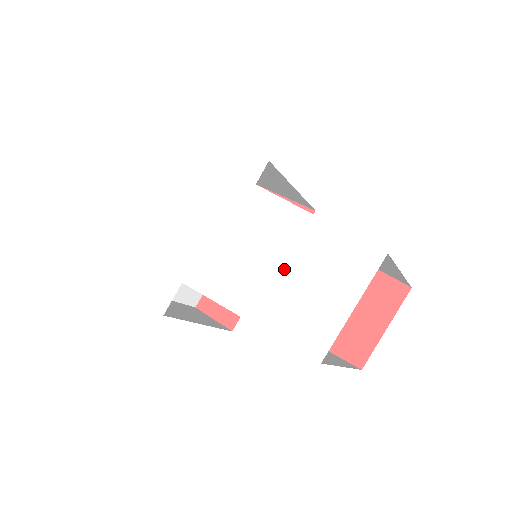
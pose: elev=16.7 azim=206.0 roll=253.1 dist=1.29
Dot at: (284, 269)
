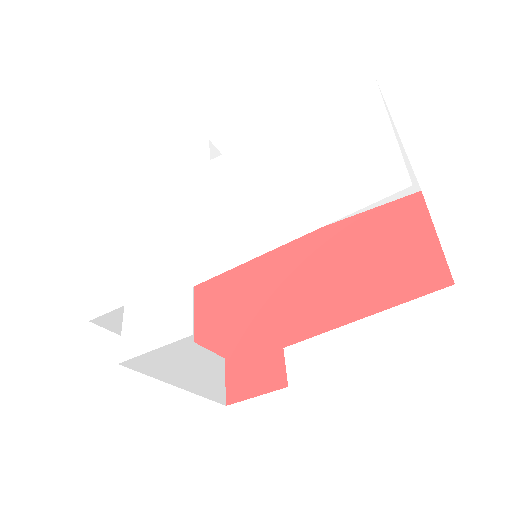
Dot at: (294, 173)
